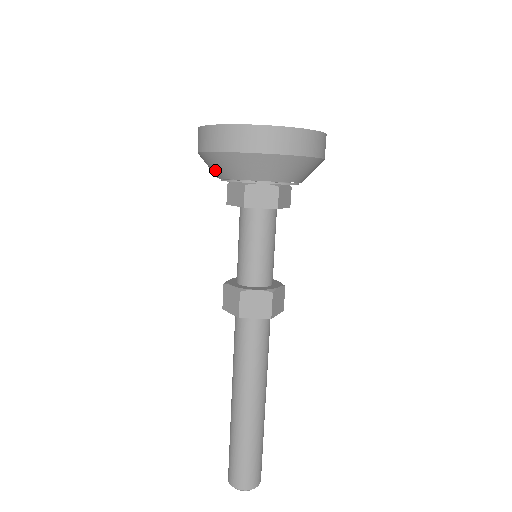
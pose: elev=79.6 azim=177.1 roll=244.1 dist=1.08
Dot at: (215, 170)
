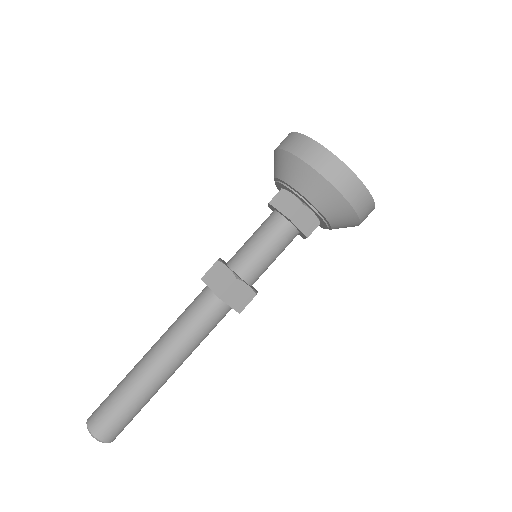
Dot at: occluded
